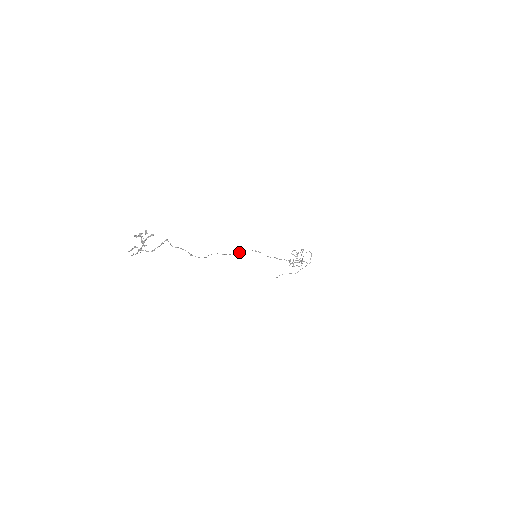
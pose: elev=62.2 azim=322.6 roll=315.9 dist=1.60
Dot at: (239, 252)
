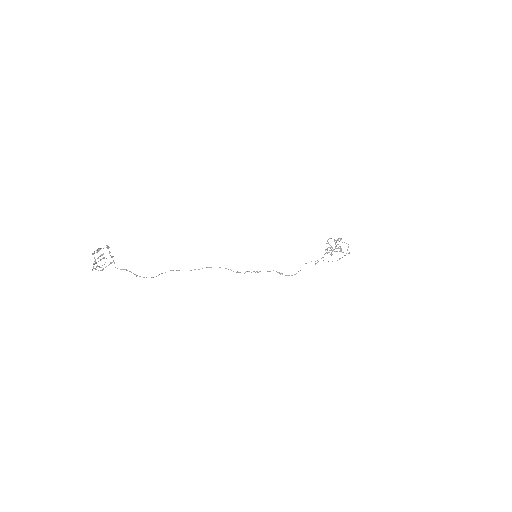
Dot at: occluded
